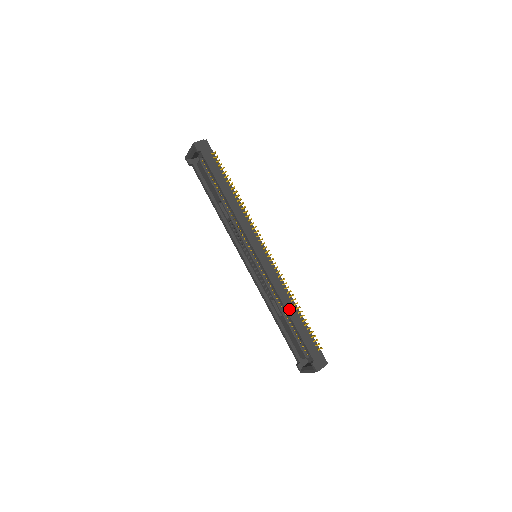
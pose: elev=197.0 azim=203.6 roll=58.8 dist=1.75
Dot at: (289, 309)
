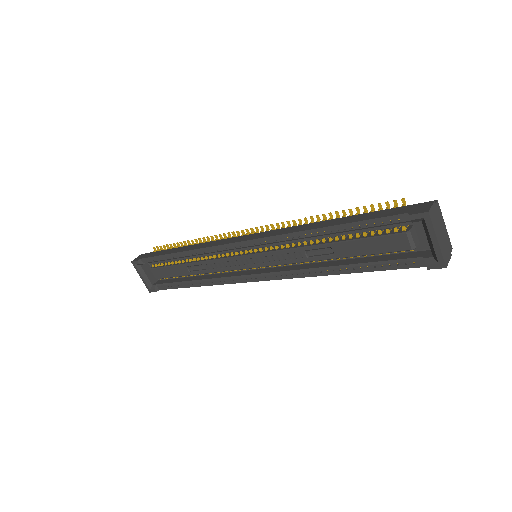
Dot at: (319, 226)
